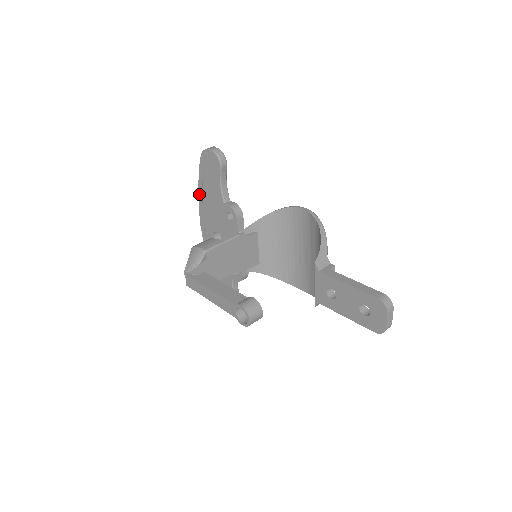
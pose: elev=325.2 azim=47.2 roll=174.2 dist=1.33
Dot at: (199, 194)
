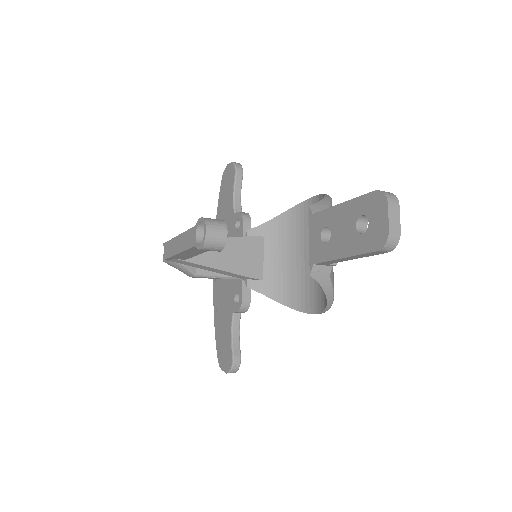
Dot at: occluded
